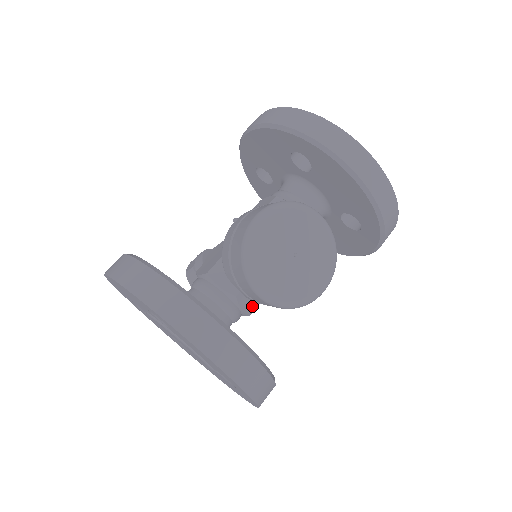
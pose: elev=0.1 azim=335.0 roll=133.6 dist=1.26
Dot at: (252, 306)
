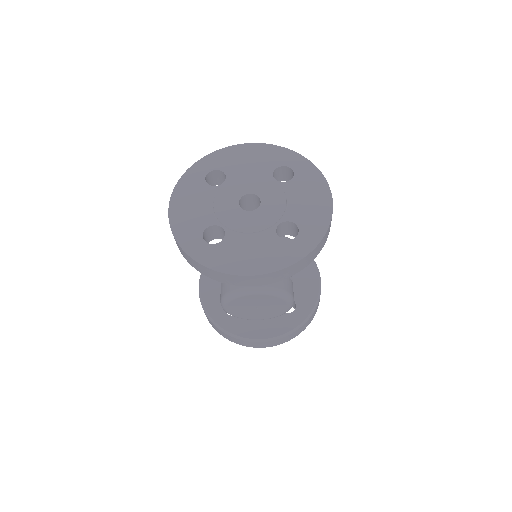
Dot at: occluded
